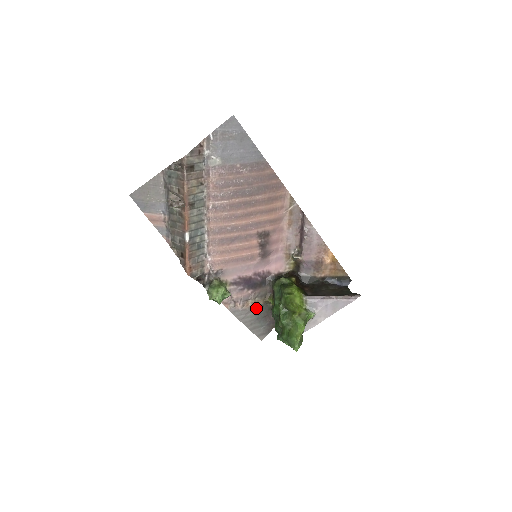
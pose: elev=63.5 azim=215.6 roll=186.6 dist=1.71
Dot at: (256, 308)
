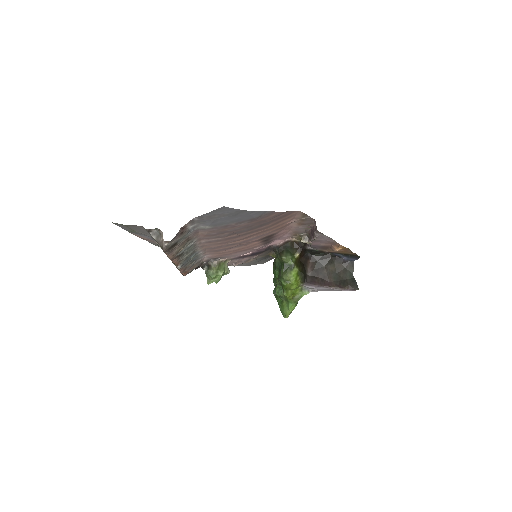
Dot at: (259, 258)
